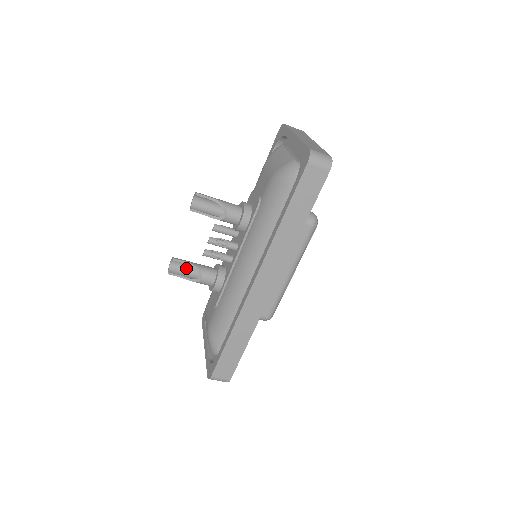
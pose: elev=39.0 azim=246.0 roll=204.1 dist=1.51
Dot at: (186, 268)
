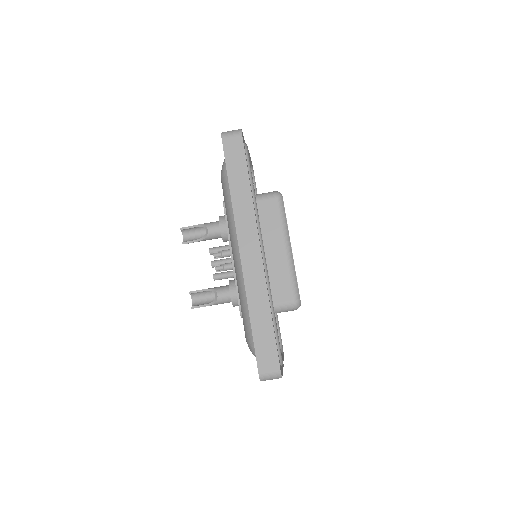
Dot at: (207, 299)
